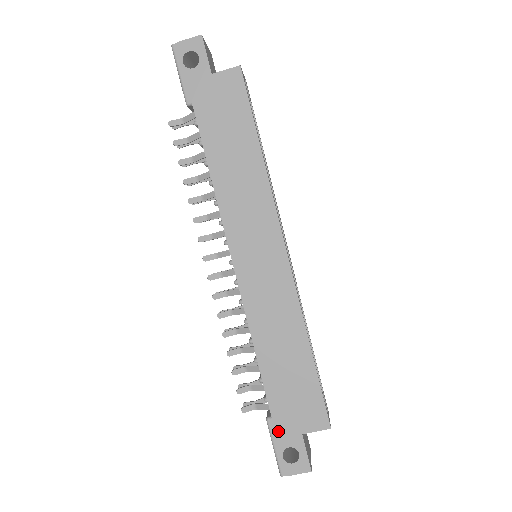
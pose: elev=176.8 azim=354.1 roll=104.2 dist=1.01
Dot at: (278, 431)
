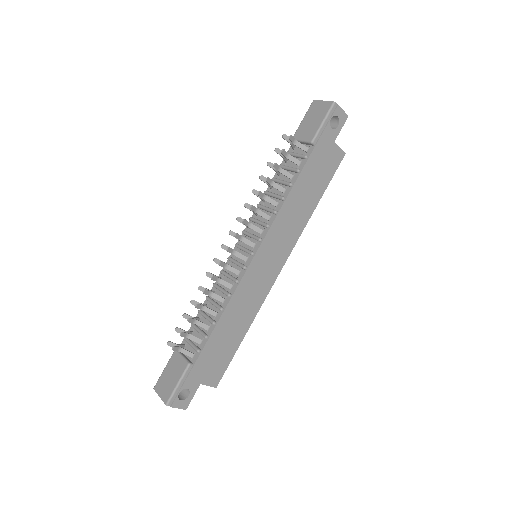
Dot at: (190, 375)
